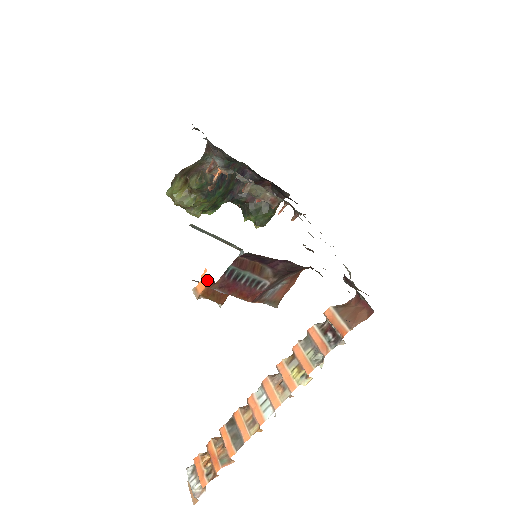
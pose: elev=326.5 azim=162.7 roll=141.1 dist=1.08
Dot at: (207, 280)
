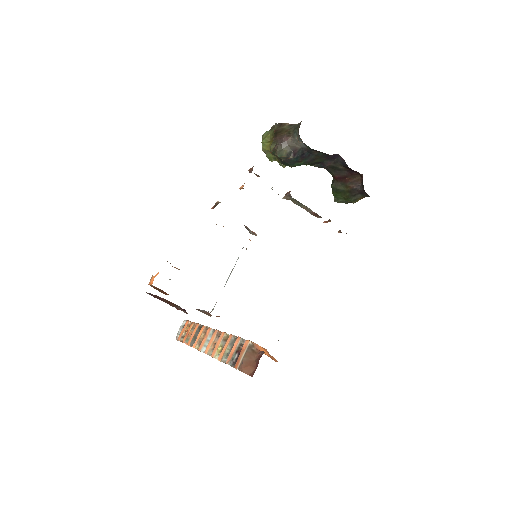
Dot at: occluded
